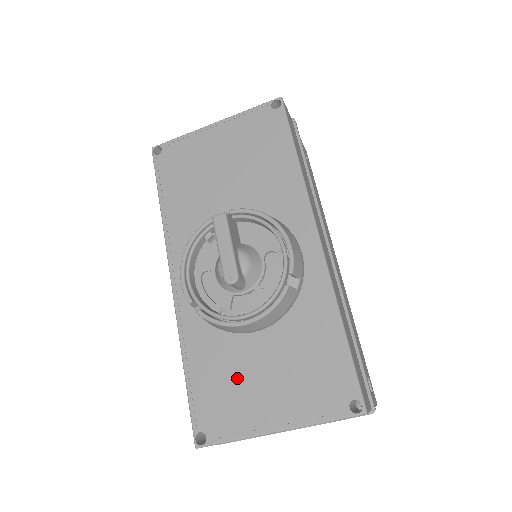
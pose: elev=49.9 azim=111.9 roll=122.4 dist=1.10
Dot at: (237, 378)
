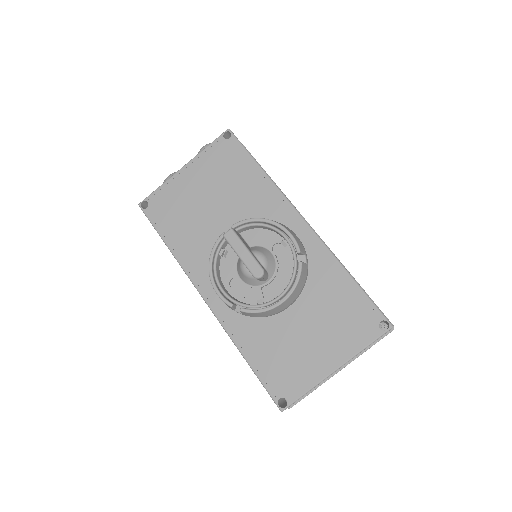
Dot at: (290, 346)
